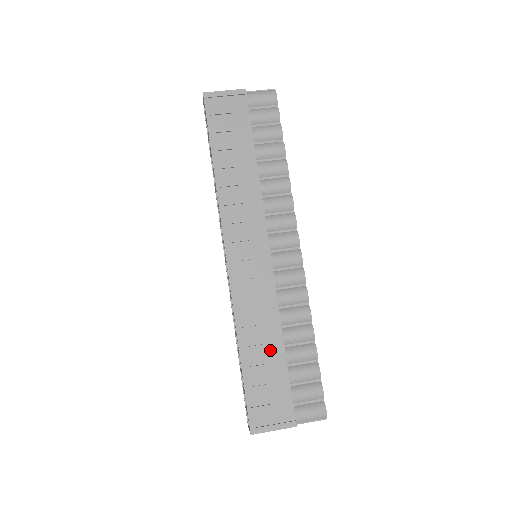
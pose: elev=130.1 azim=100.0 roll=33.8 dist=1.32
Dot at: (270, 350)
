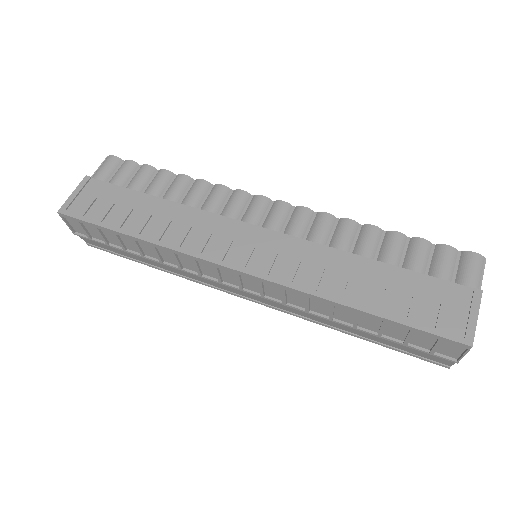
Dot at: (371, 276)
